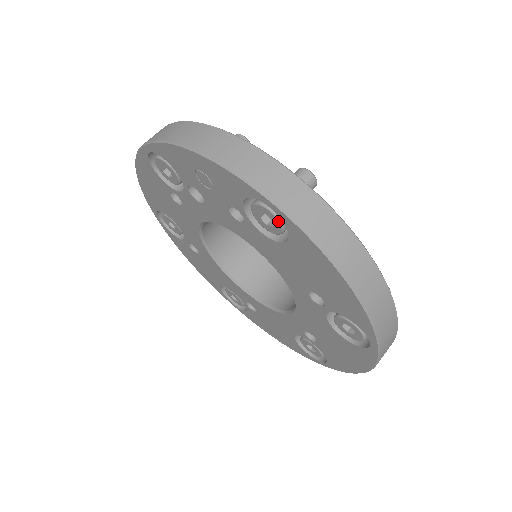
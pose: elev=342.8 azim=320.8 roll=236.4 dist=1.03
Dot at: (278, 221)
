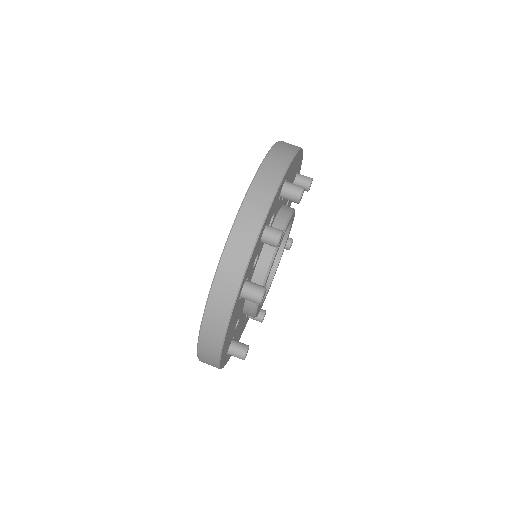
Dot at: occluded
